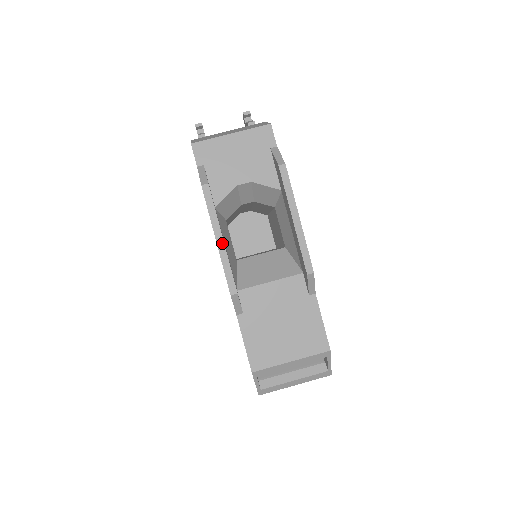
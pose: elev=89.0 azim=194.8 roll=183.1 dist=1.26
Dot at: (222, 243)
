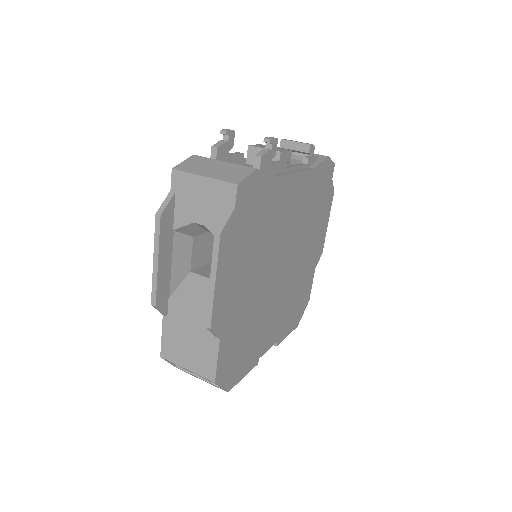
Dot at: (156, 265)
